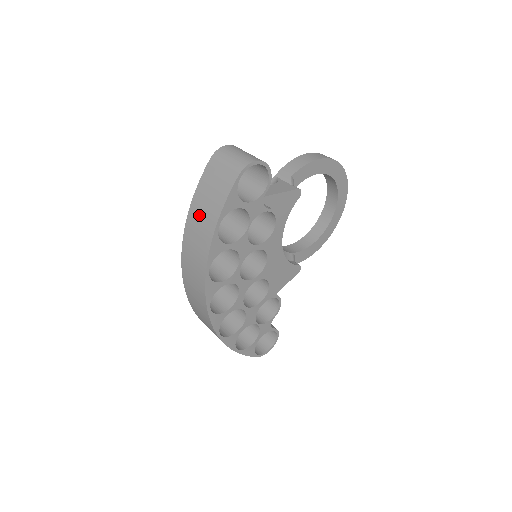
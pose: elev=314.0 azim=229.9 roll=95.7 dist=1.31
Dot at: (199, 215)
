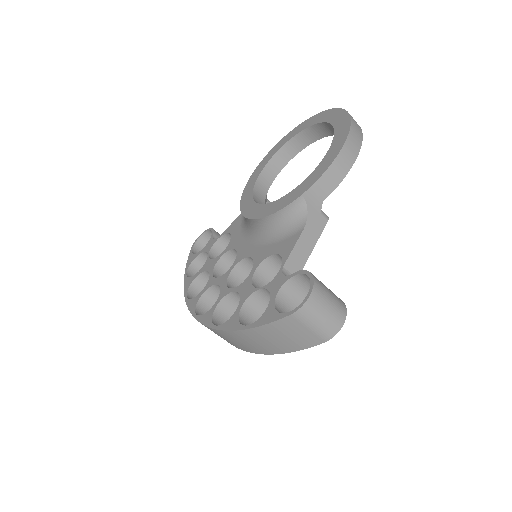
Dot at: (258, 340)
